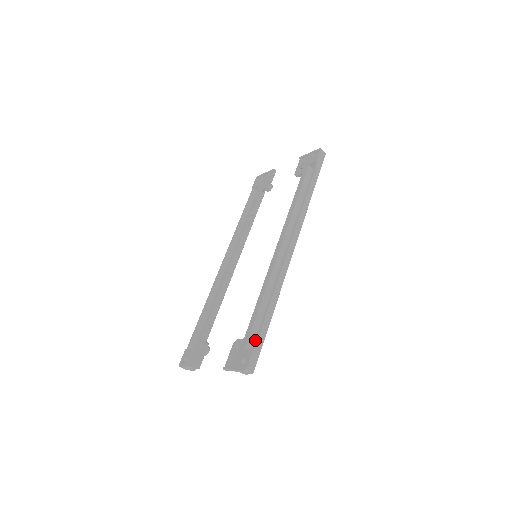
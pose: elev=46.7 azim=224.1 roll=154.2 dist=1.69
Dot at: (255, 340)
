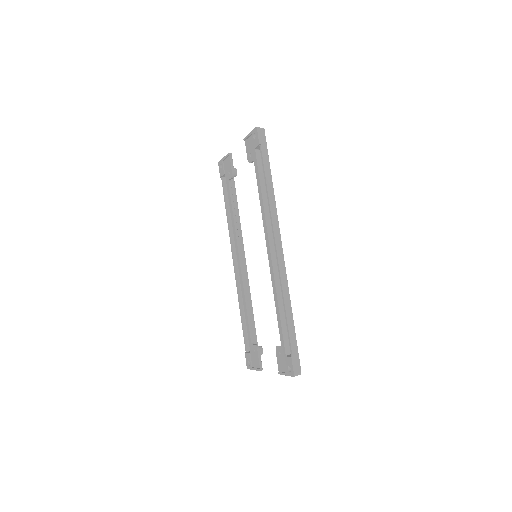
Dot at: occluded
